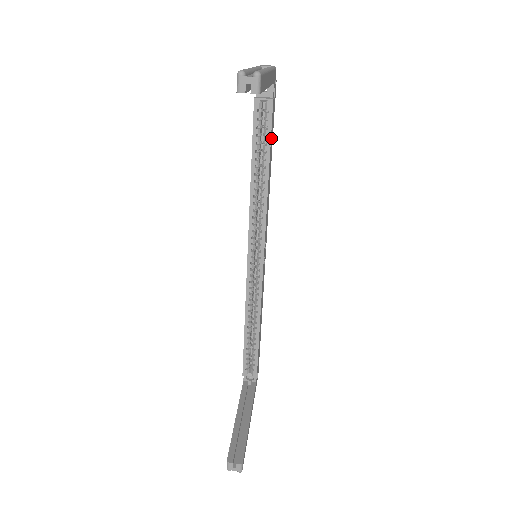
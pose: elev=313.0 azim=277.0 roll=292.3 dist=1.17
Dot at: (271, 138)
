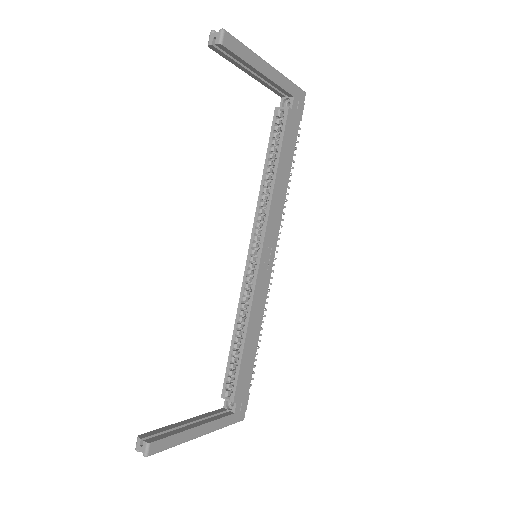
Dot at: (286, 143)
